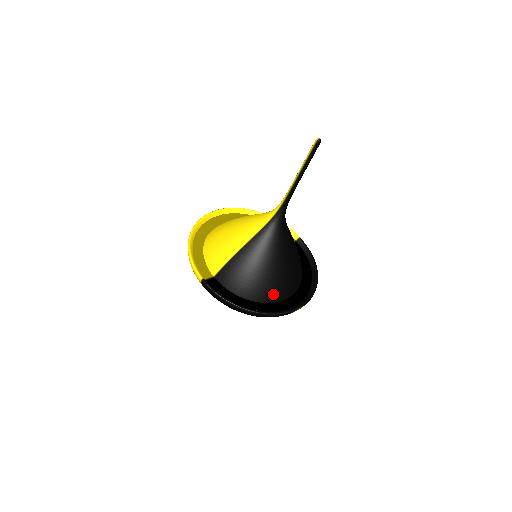
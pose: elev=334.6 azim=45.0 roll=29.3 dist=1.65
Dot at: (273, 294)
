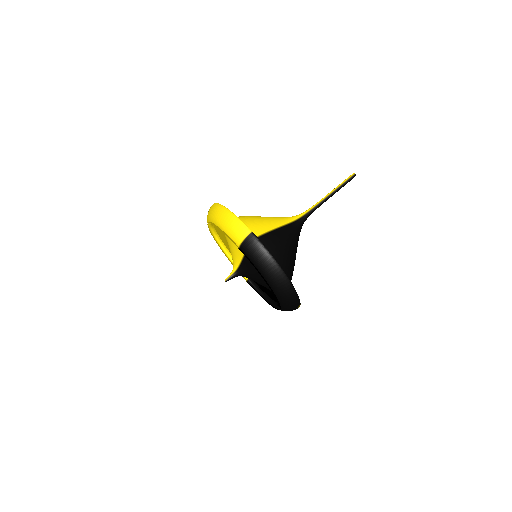
Dot at: occluded
